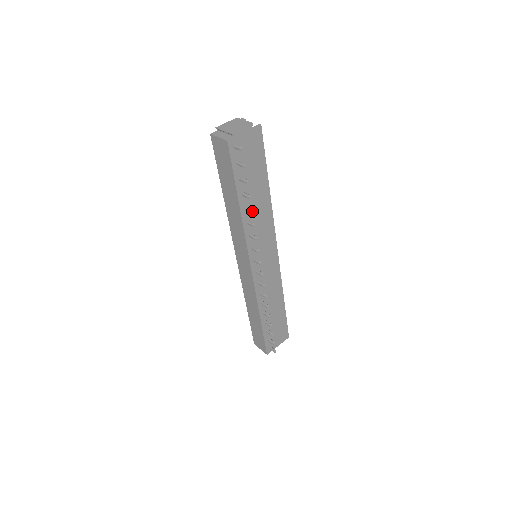
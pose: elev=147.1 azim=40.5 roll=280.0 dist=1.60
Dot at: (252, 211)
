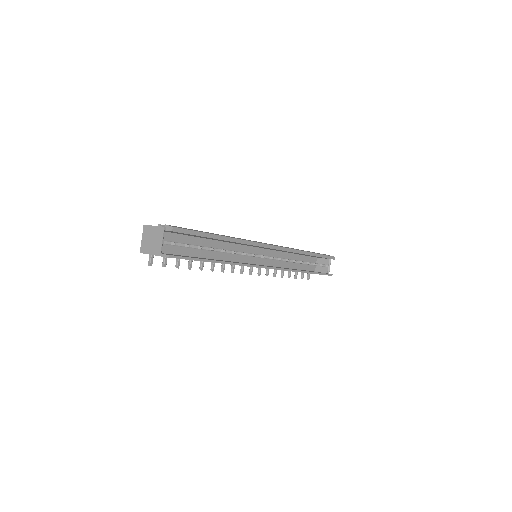
Dot at: occluded
